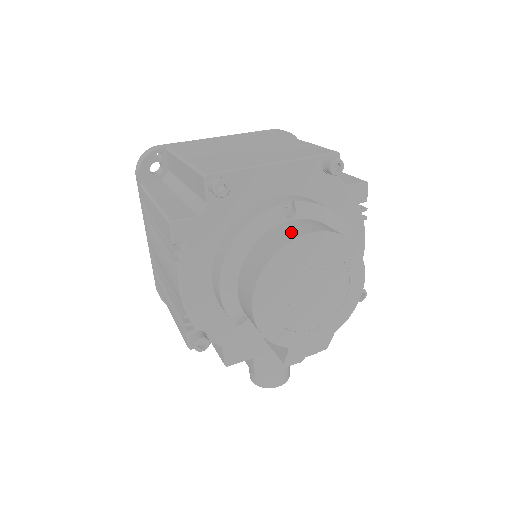
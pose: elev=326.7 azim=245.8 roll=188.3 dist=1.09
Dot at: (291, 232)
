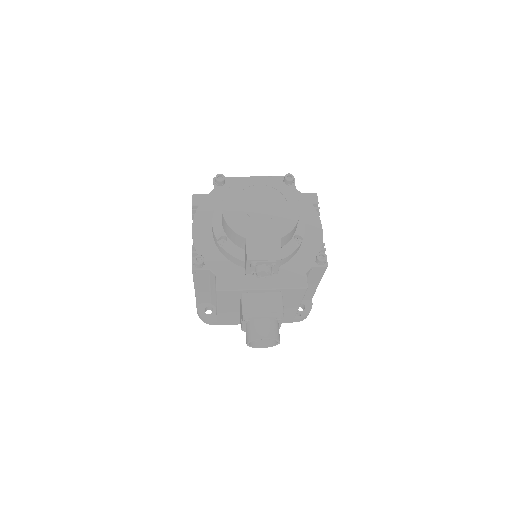
Dot at: occluded
